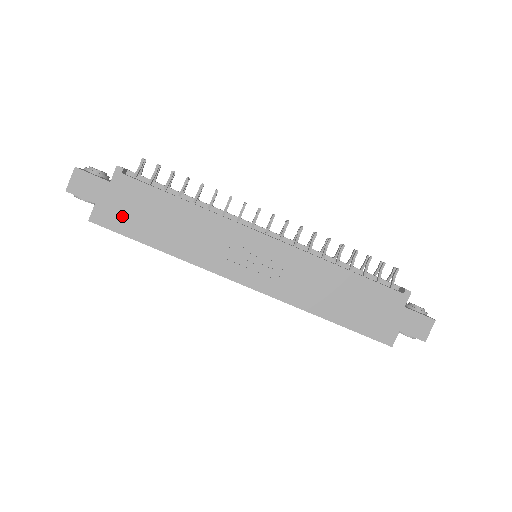
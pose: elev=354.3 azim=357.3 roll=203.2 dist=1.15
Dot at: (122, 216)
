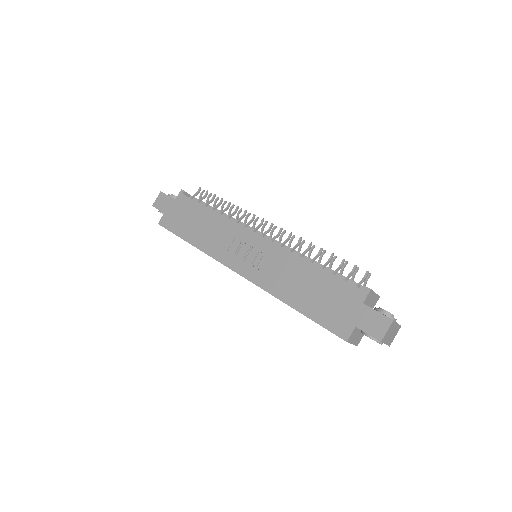
Dot at: (176, 221)
